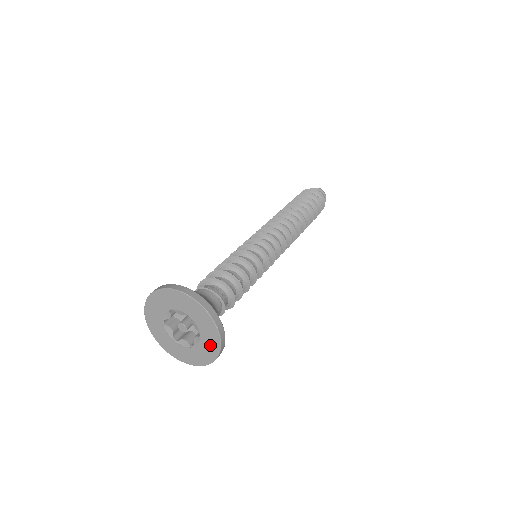
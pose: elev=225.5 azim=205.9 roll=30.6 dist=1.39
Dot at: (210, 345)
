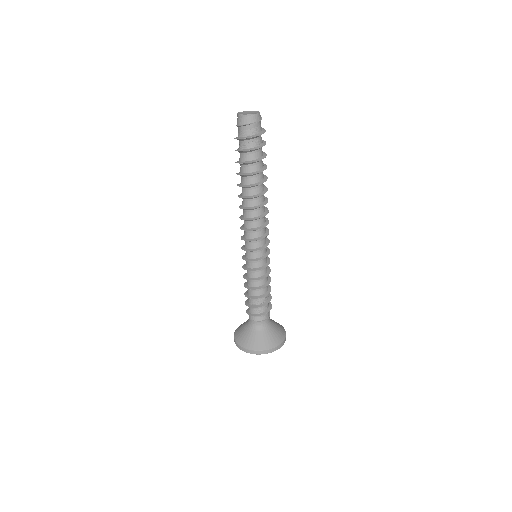
Dot at: occluded
